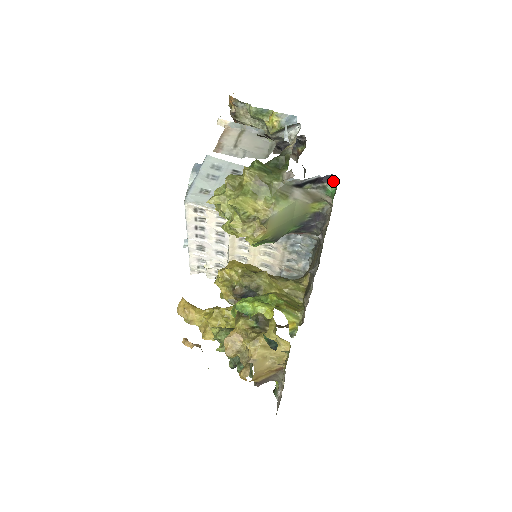
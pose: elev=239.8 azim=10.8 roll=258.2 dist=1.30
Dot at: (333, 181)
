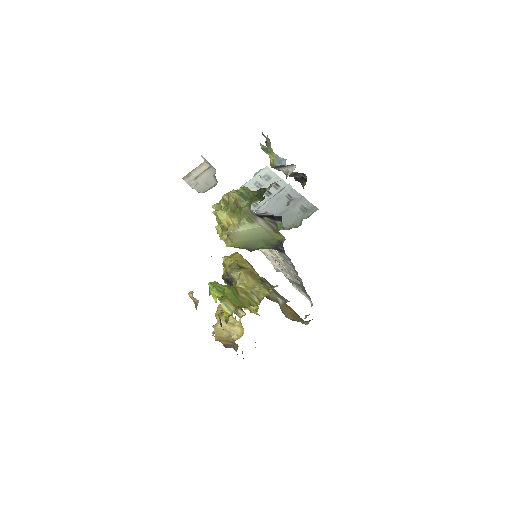
Dot at: (281, 221)
